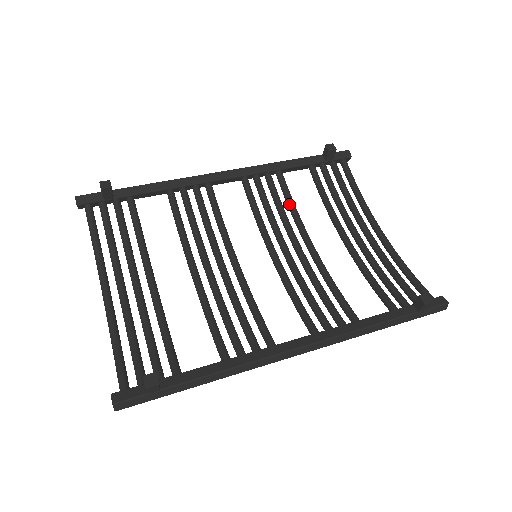
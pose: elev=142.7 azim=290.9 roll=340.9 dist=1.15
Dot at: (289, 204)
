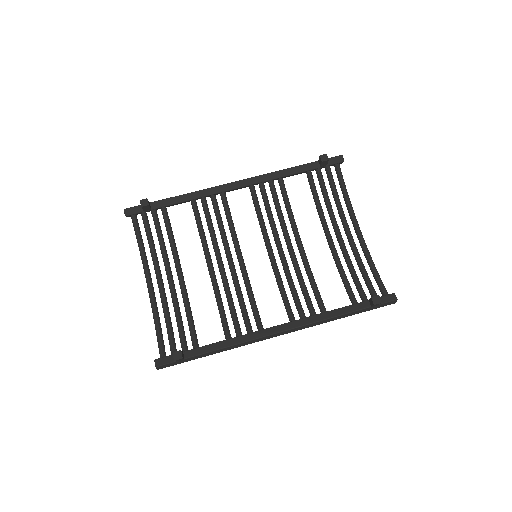
Dot at: (286, 208)
